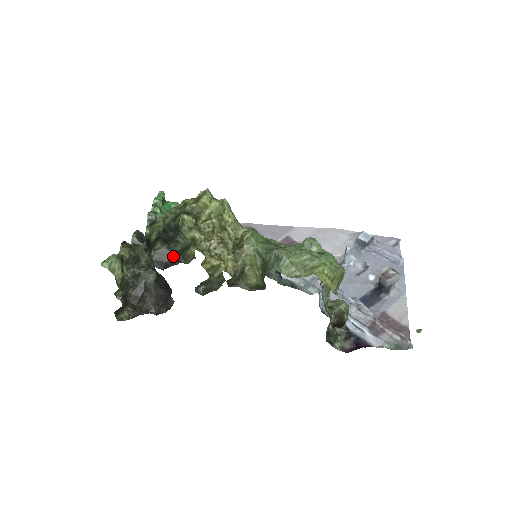
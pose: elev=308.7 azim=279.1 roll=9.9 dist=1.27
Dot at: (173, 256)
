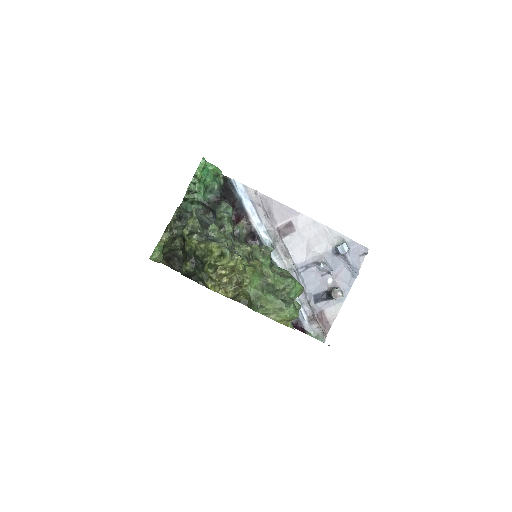
Dot at: (197, 275)
